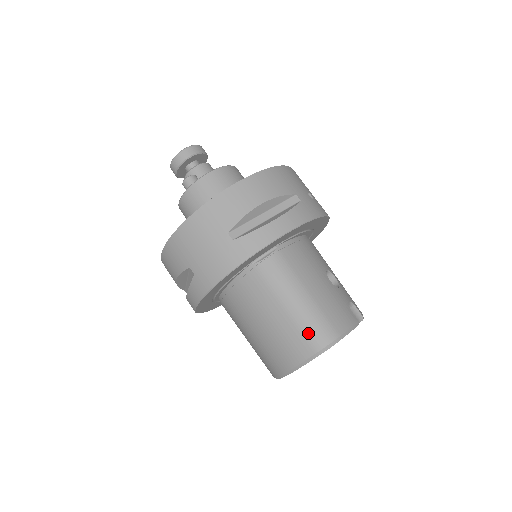
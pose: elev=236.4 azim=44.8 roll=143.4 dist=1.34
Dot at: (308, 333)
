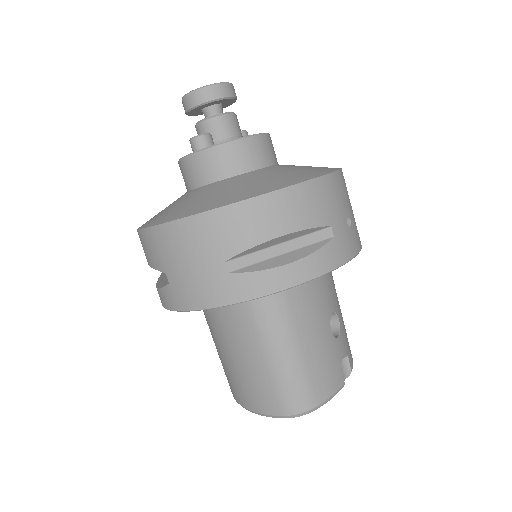
Dot at: (282, 394)
